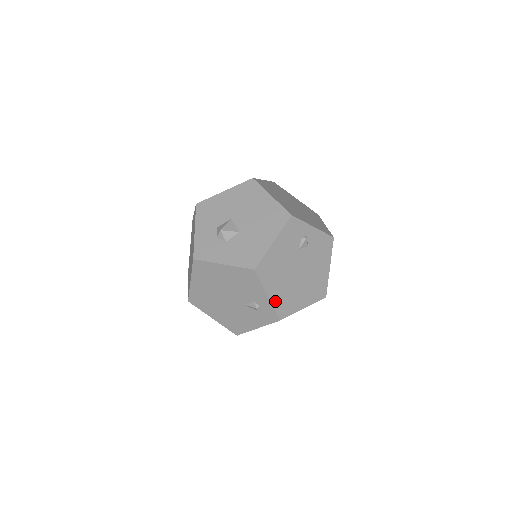
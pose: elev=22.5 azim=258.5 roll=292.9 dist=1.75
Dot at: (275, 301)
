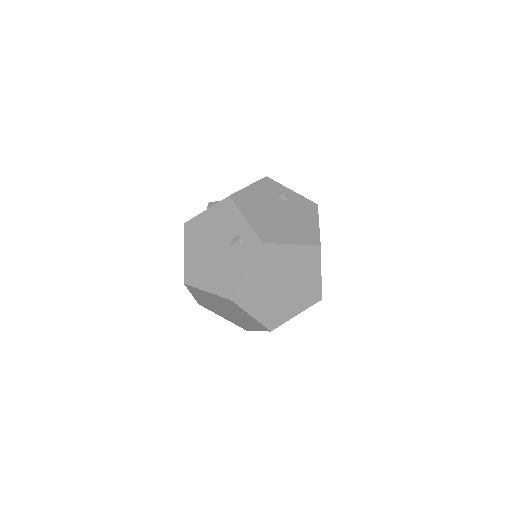
Dot at: (255, 226)
